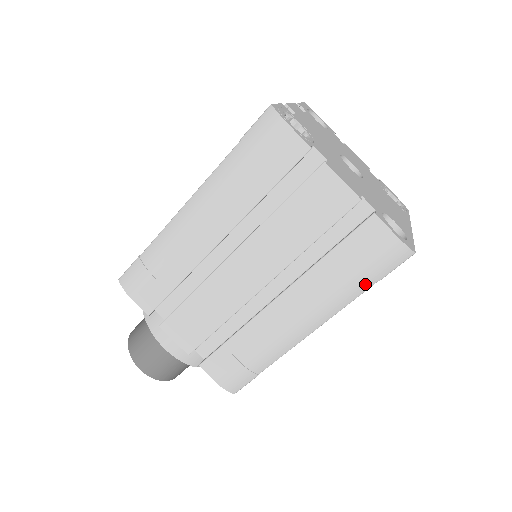
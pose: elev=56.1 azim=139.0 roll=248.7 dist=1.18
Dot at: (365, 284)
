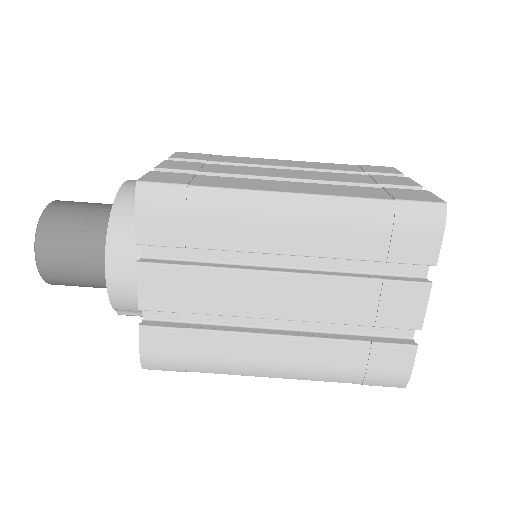
Dot at: (352, 380)
